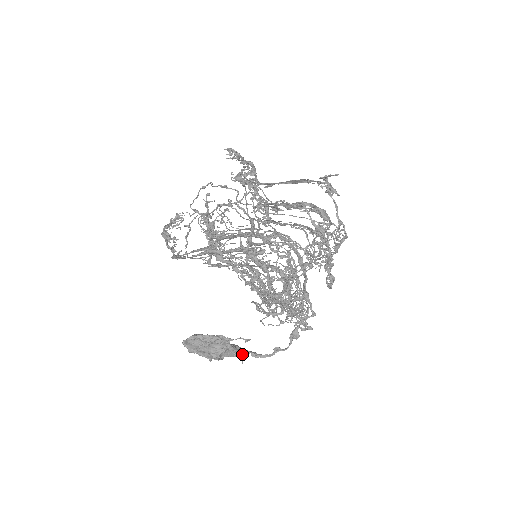
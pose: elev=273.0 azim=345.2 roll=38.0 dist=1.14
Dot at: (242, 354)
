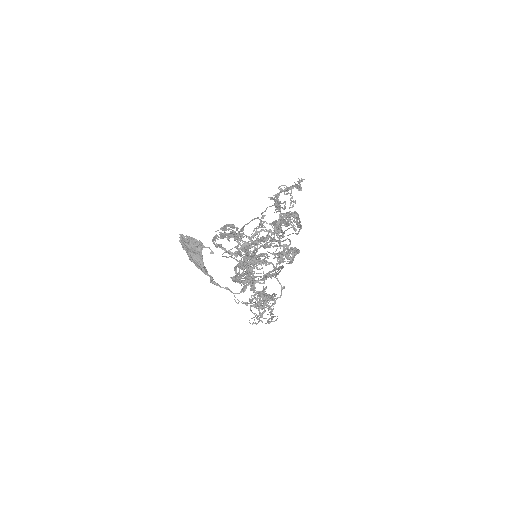
Dot at: (205, 270)
